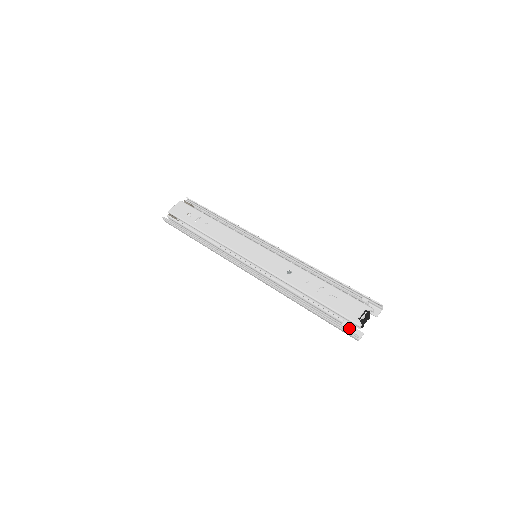
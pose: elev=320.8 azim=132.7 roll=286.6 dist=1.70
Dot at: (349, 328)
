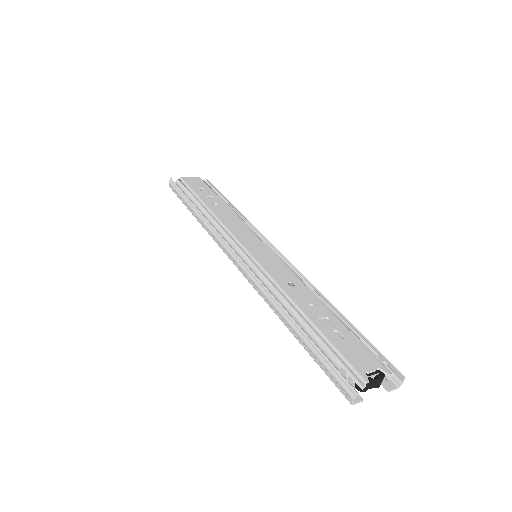
Dot at: occluded
